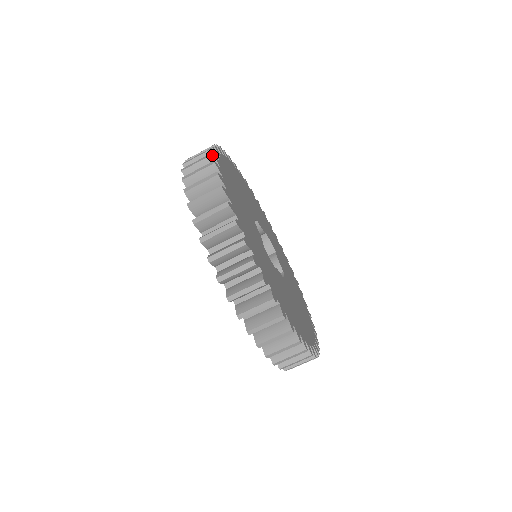
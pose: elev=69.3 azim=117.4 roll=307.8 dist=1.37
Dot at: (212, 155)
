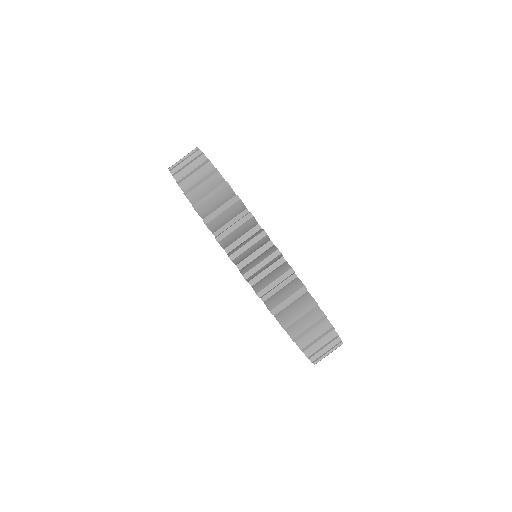
Dot at: occluded
